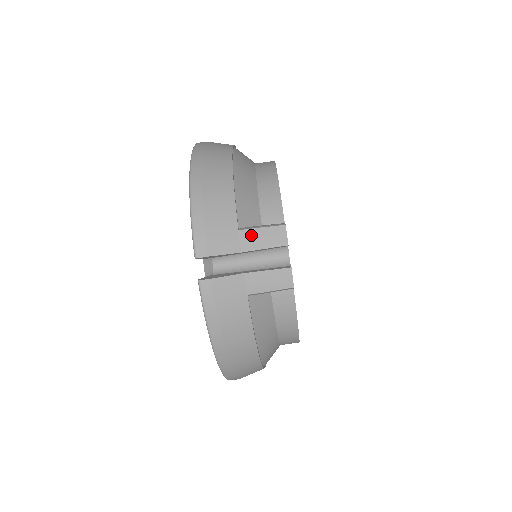
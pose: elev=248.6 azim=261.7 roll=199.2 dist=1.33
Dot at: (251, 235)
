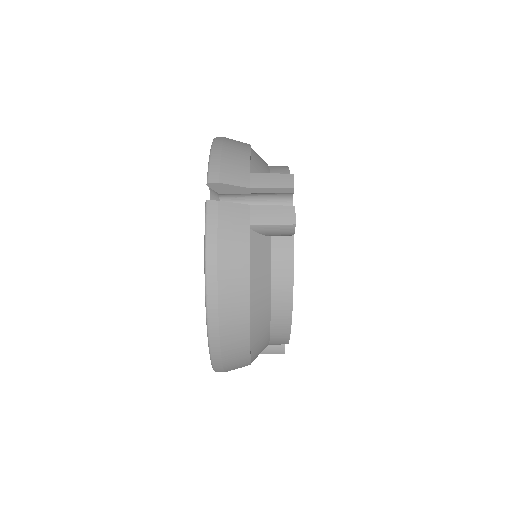
Dot at: (261, 177)
